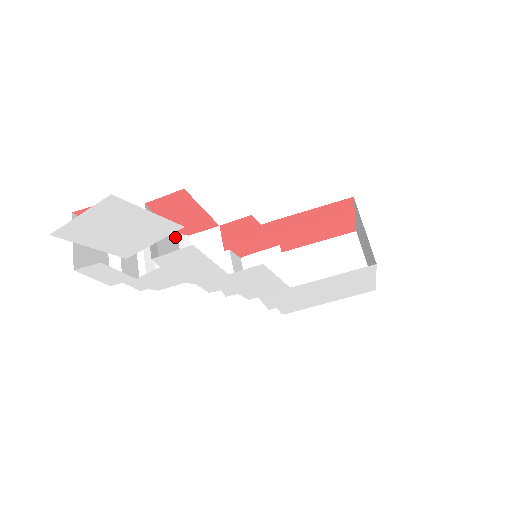
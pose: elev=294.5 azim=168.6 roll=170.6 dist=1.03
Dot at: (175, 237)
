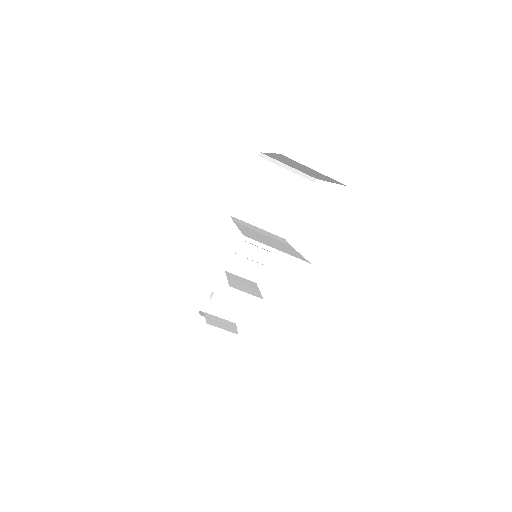
Dot at: (224, 281)
